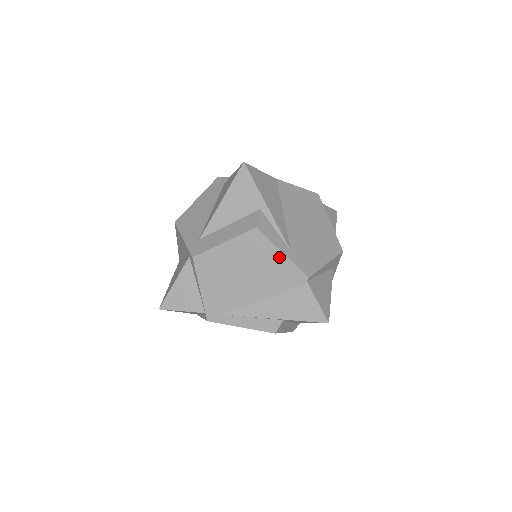
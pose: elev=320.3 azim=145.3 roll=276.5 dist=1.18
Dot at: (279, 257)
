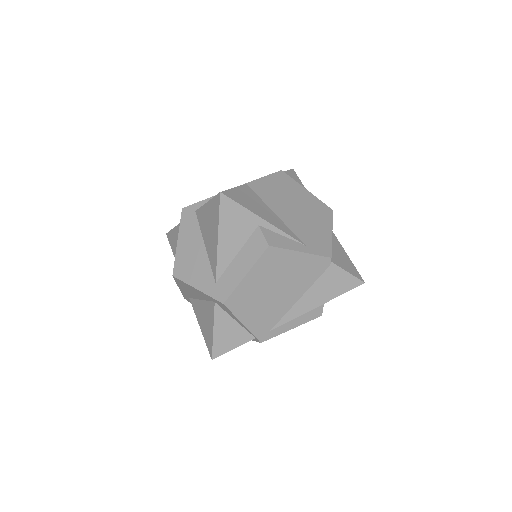
Dot at: (299, 257)
